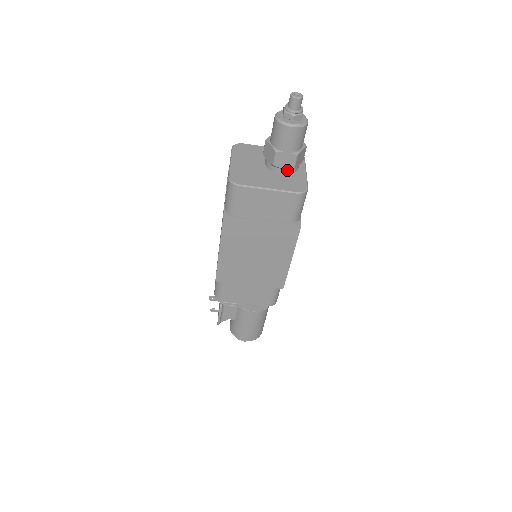
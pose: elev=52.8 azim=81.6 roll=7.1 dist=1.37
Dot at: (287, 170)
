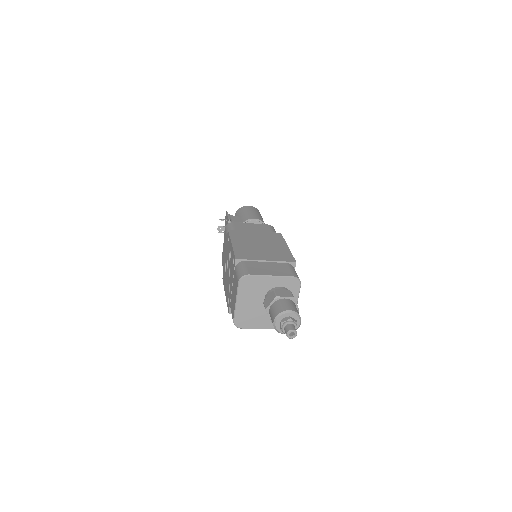
Dot at: occluded
